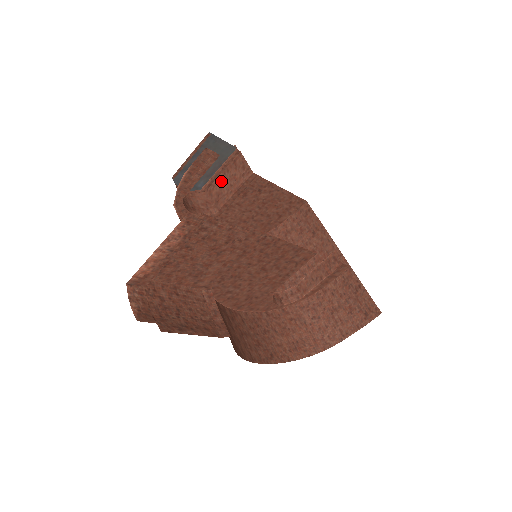
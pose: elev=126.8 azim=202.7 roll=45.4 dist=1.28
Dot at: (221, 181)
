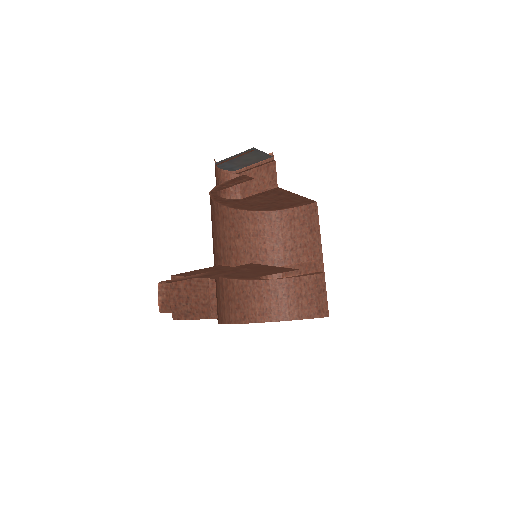
Dot at: (253, 175)
